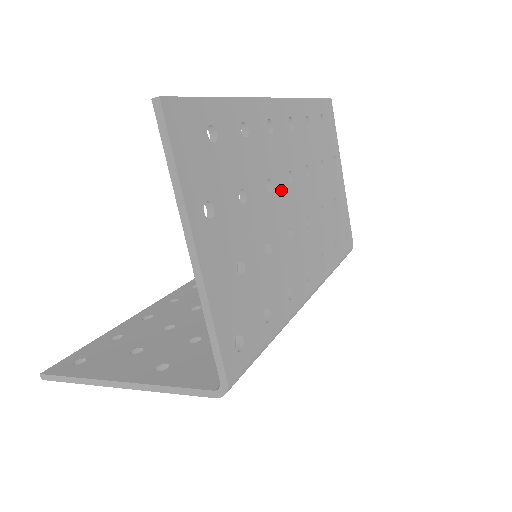
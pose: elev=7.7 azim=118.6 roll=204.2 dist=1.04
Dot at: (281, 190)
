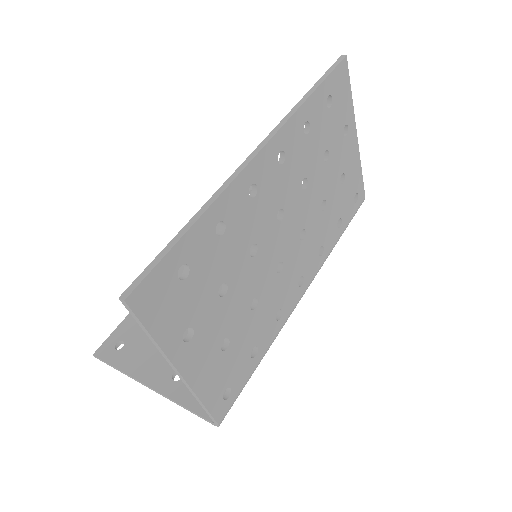
Dot at: (268, 239)
